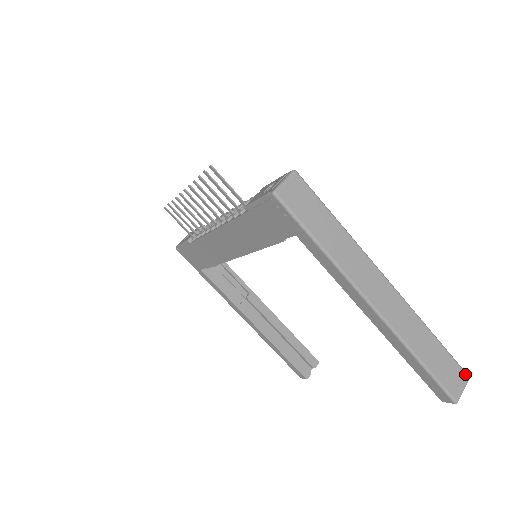
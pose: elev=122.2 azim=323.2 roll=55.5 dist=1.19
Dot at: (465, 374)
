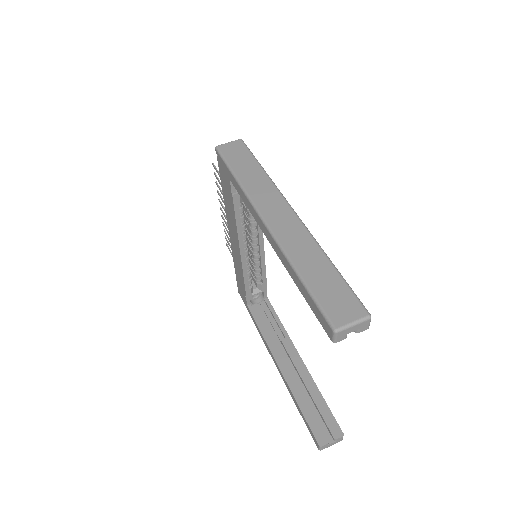
Dot at: (363, 309)
